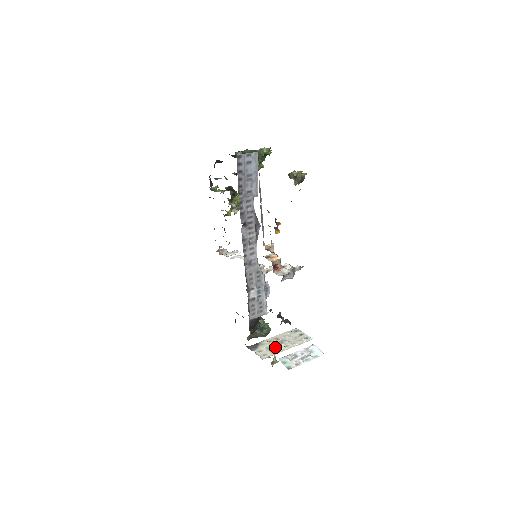
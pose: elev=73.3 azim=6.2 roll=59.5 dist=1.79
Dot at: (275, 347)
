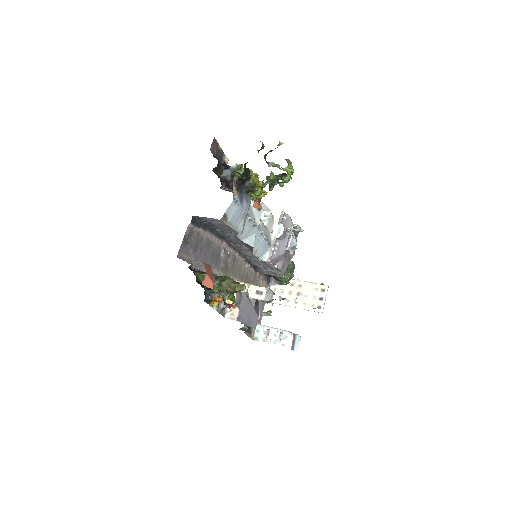
Dot at: (287, 296)
